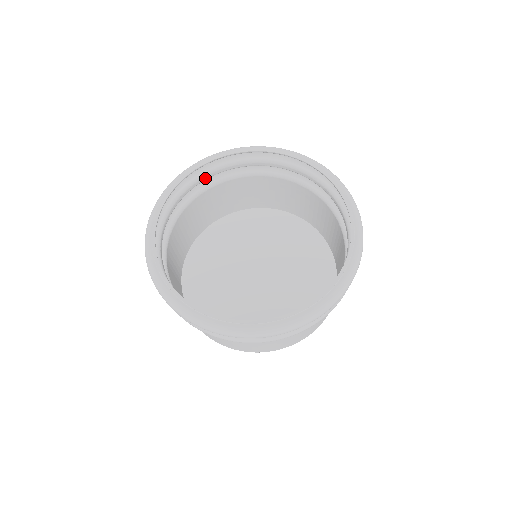
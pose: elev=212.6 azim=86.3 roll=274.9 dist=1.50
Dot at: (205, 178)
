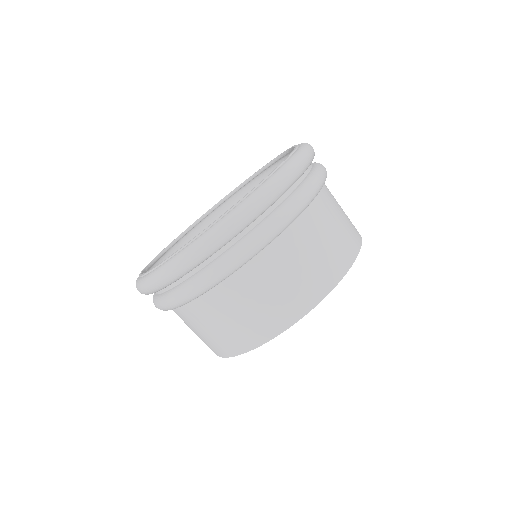
Dot at: occluded
